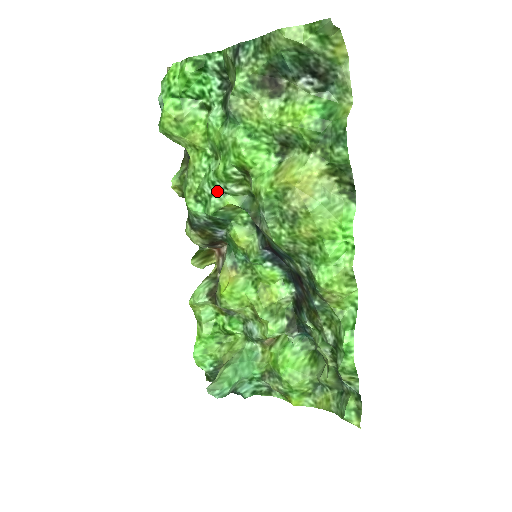
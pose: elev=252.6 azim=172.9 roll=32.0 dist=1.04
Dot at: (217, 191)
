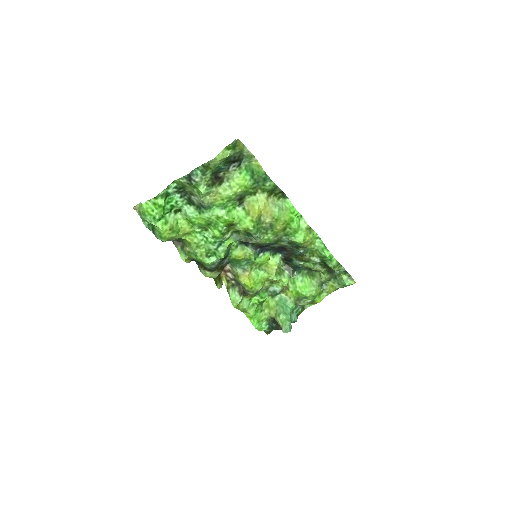
Dot at: (219, 244)
